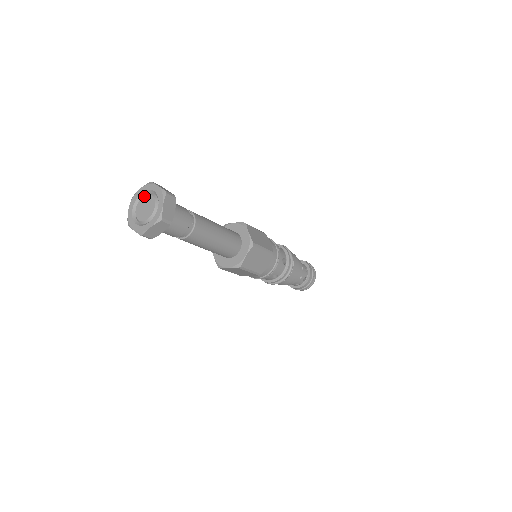
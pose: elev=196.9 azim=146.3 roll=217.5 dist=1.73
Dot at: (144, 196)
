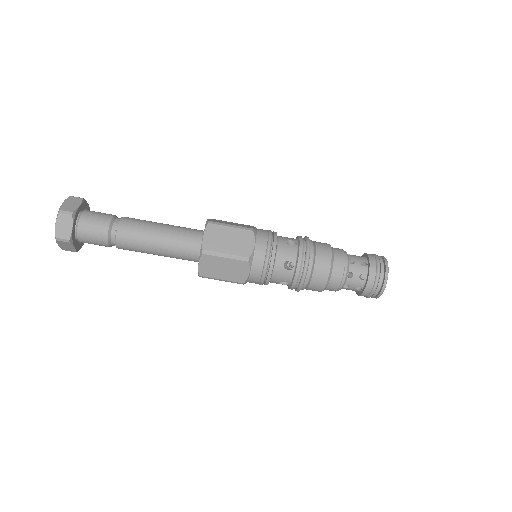
Dot at: occluded
